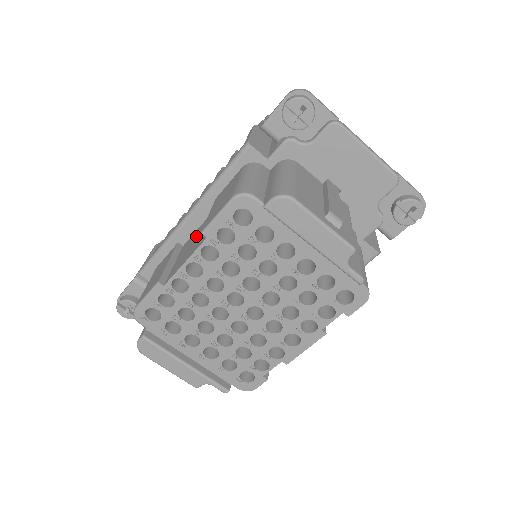
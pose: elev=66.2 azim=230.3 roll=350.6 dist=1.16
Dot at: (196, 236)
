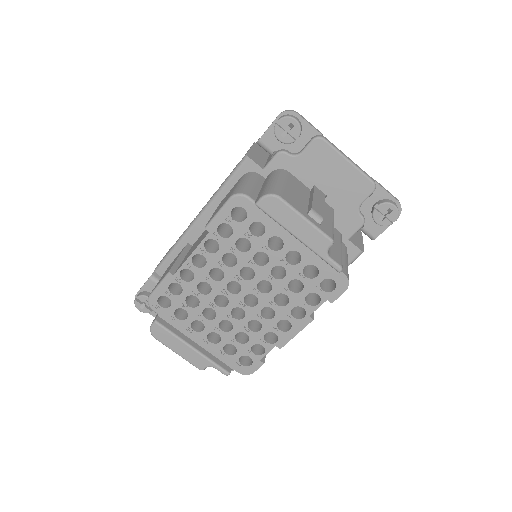
Dot at: (202, 235)
